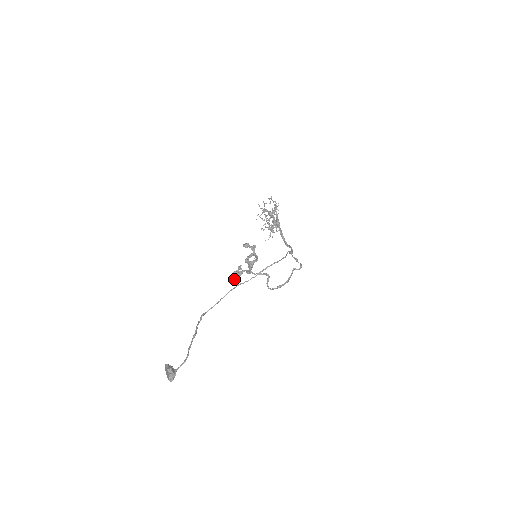
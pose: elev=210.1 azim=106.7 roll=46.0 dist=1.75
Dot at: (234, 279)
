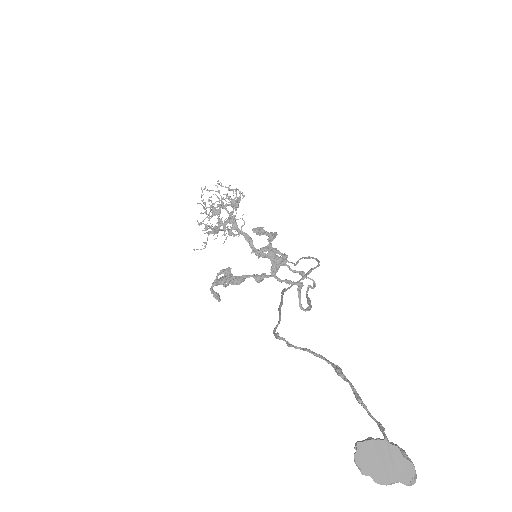
Dot at: (215, 292)
